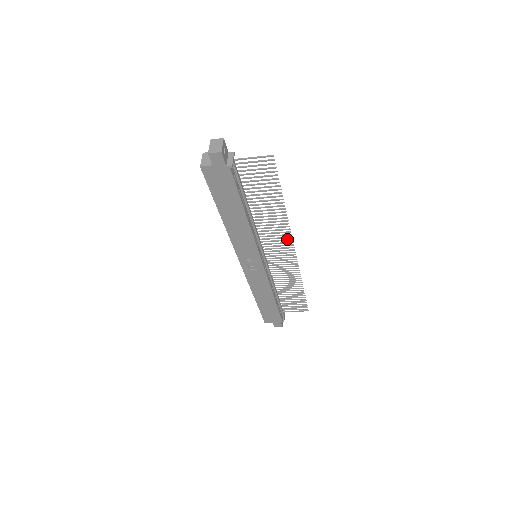
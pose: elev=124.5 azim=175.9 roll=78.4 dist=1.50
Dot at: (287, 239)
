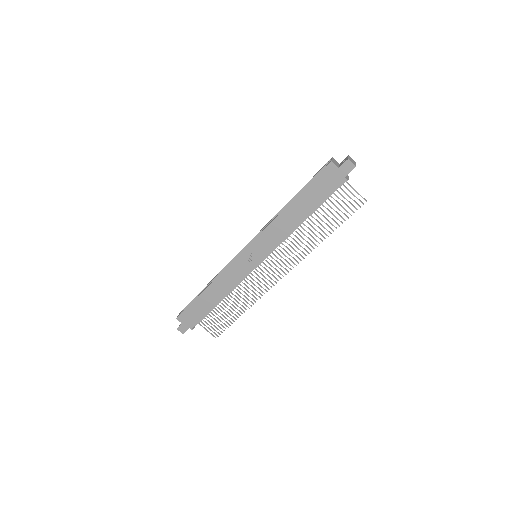
Dot at: occluded
